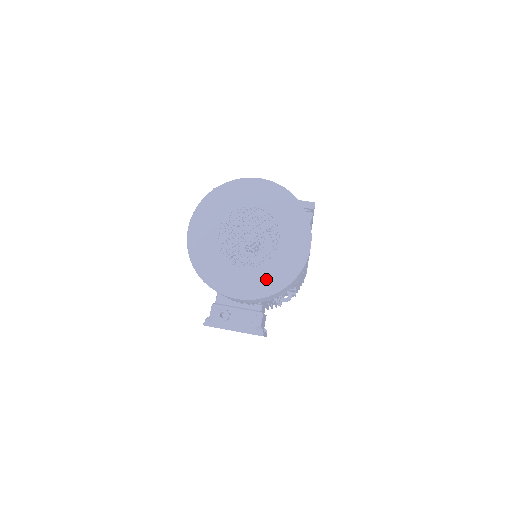
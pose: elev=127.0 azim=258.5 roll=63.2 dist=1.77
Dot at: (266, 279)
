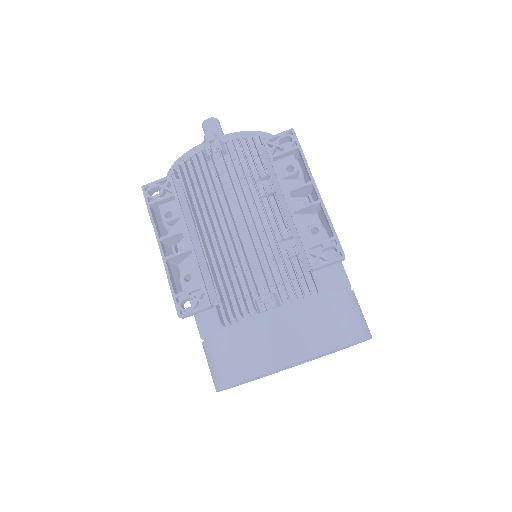
Dot at: occluded
